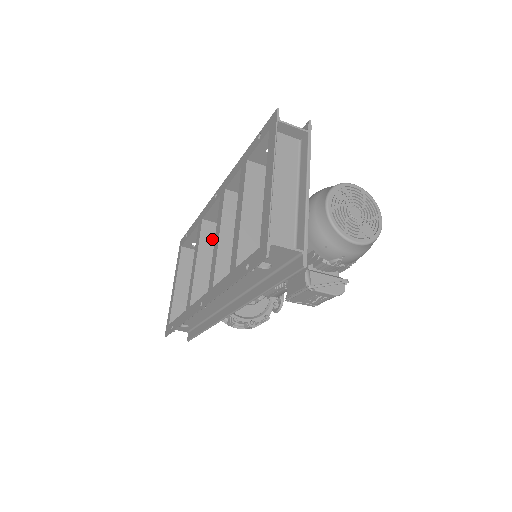
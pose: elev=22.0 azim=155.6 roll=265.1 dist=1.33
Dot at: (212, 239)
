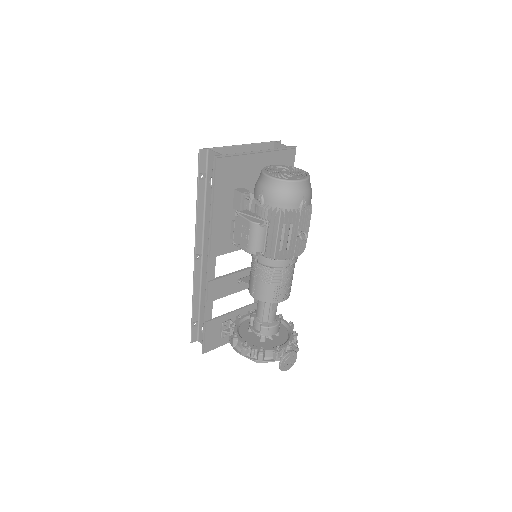
Dot at: occluded
